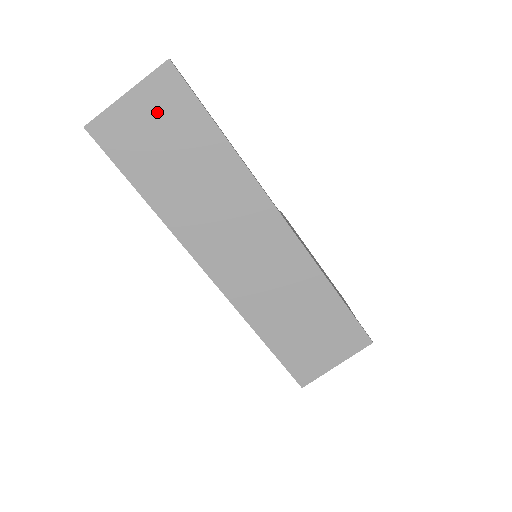
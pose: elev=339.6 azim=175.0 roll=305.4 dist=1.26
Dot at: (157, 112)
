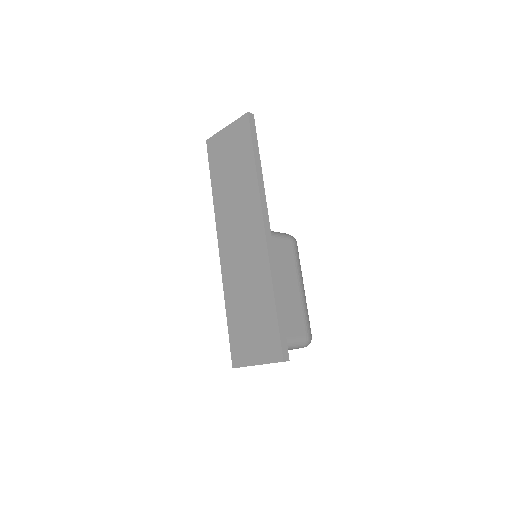
Dot at: (234, 140)
